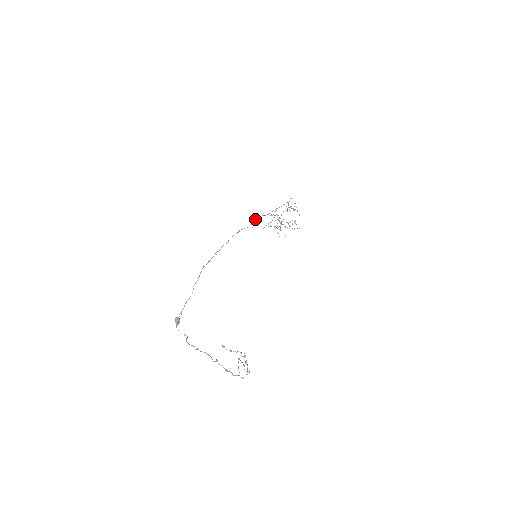
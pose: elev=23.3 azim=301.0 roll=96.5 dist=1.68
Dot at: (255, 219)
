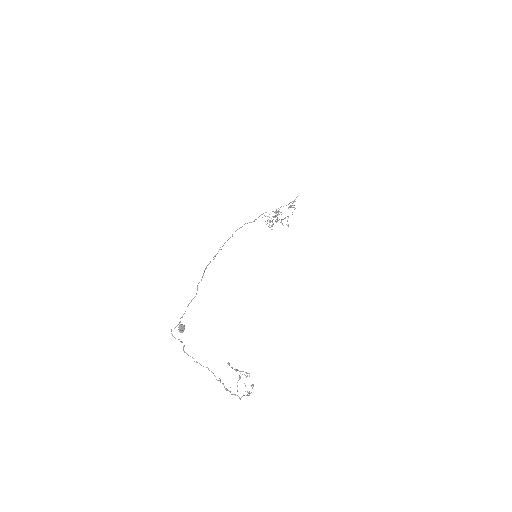
Dot at: (261, 214)
